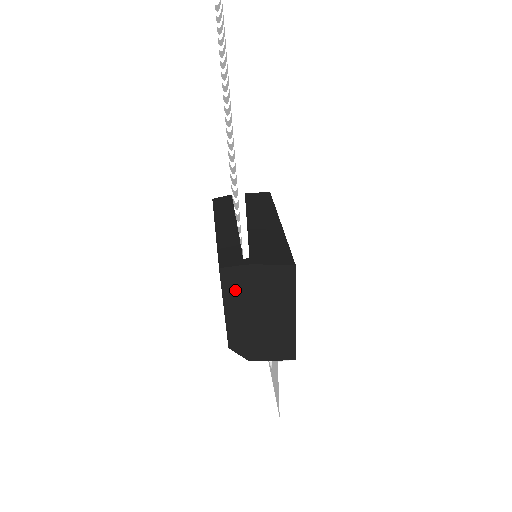
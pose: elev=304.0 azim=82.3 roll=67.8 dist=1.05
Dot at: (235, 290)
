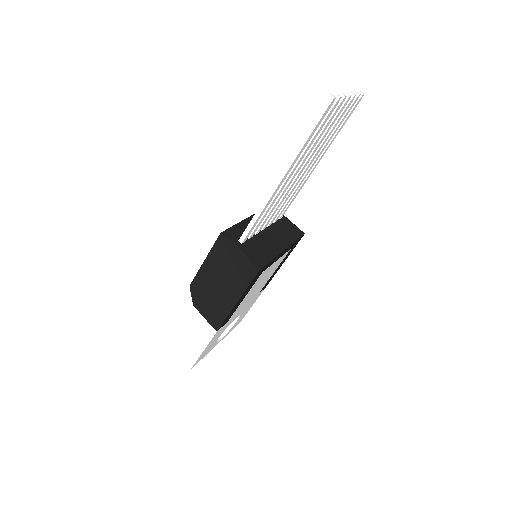
Dot at: (219, 254)
